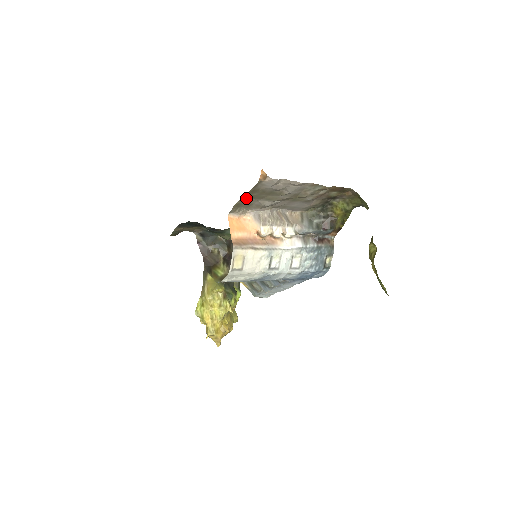
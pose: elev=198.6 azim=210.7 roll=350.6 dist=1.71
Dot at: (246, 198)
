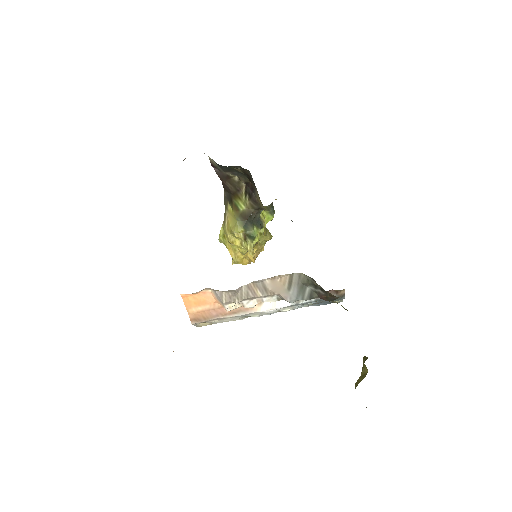
Dot at: occluded
